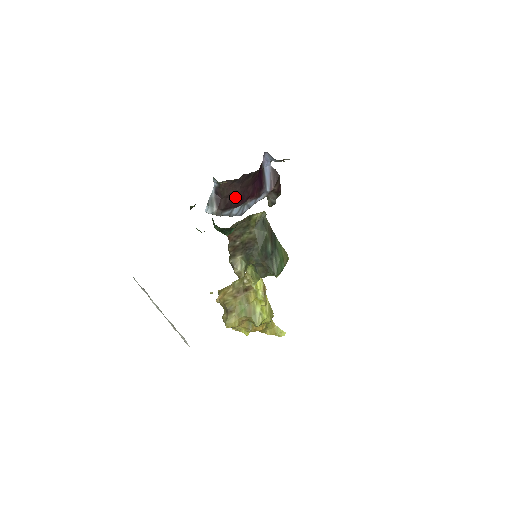
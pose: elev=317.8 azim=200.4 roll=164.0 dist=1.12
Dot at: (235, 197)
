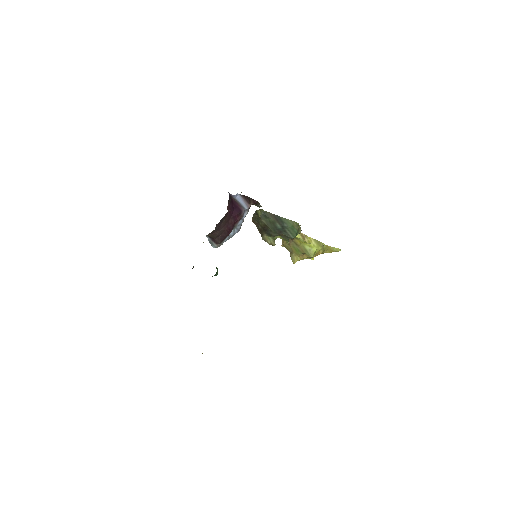
Dot at: (223, 233)
